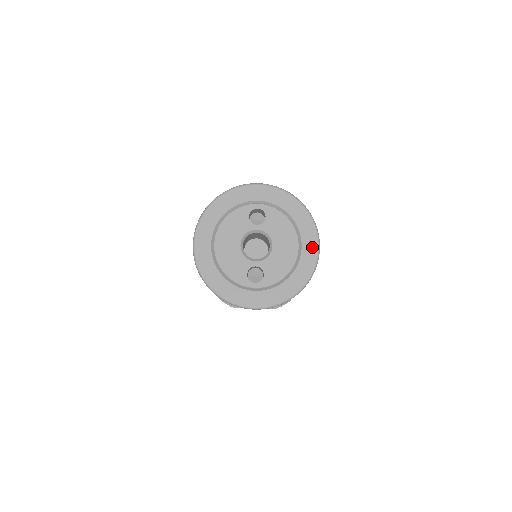
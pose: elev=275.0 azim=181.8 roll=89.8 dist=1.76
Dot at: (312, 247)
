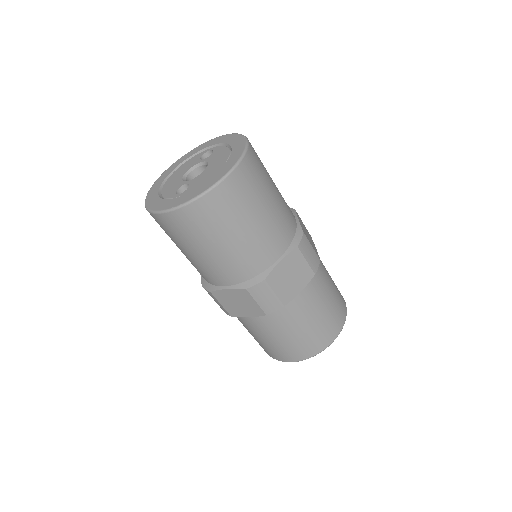
Dot at: (236, 157)
